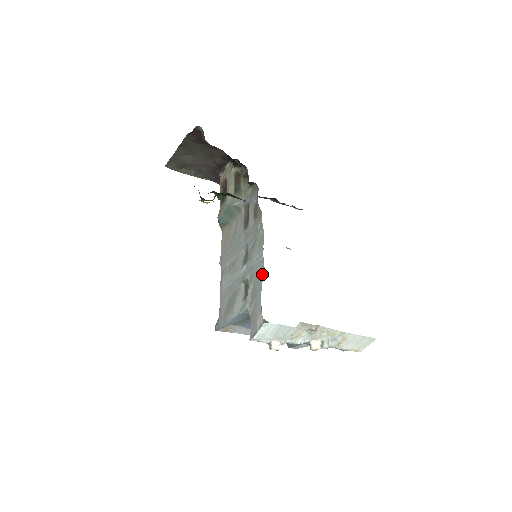
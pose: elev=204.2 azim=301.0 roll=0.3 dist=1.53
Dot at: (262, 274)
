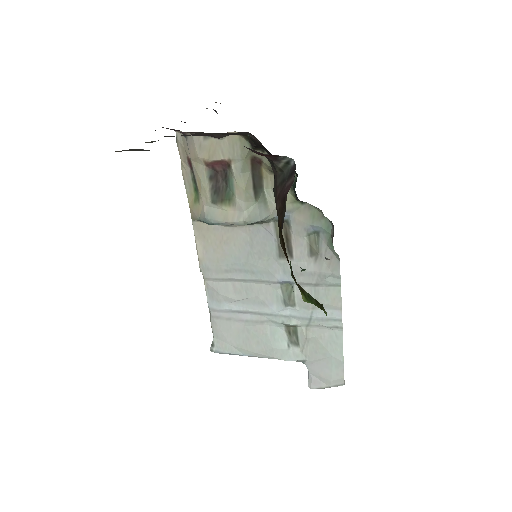
Dot at: (340, 337)
